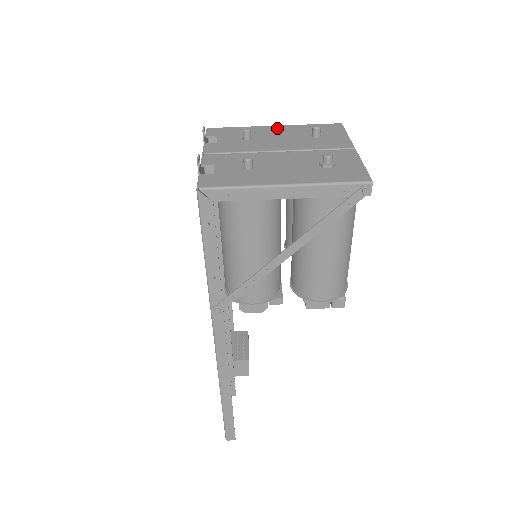
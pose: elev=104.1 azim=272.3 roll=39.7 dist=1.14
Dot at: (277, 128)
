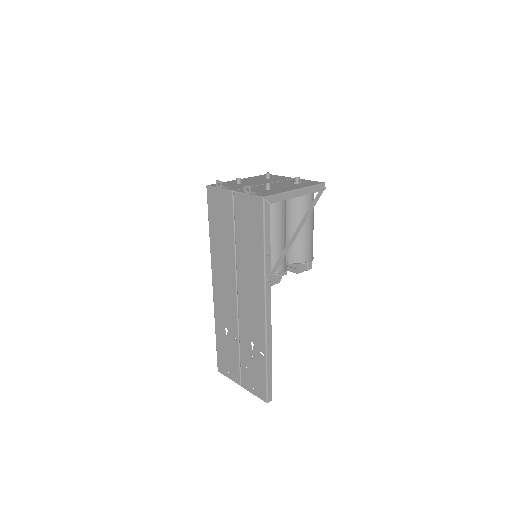
Dot at: (243, 179)
